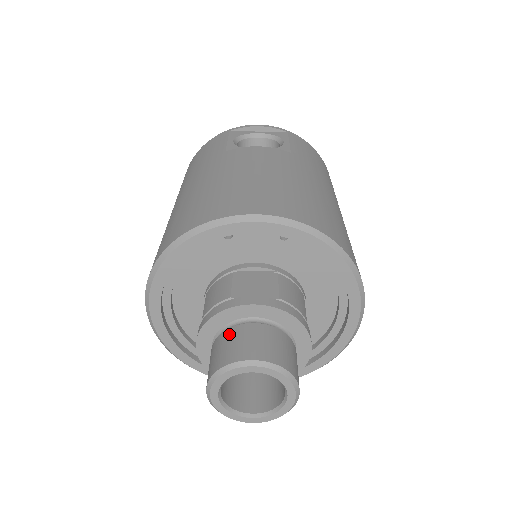
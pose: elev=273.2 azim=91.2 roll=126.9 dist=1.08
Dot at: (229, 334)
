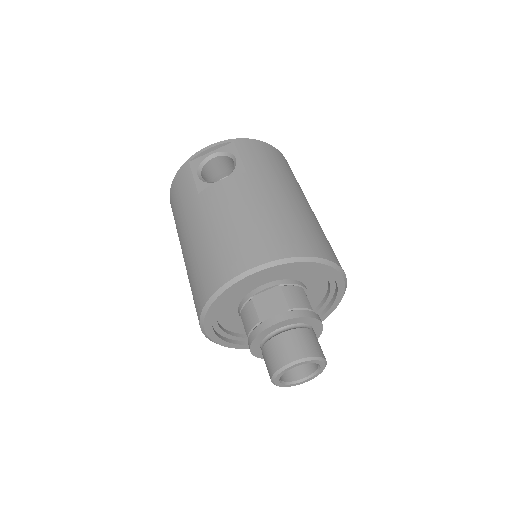
Dot at: (270, 346)
